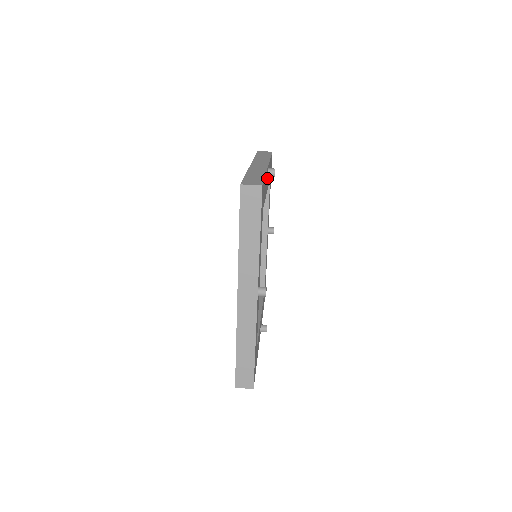
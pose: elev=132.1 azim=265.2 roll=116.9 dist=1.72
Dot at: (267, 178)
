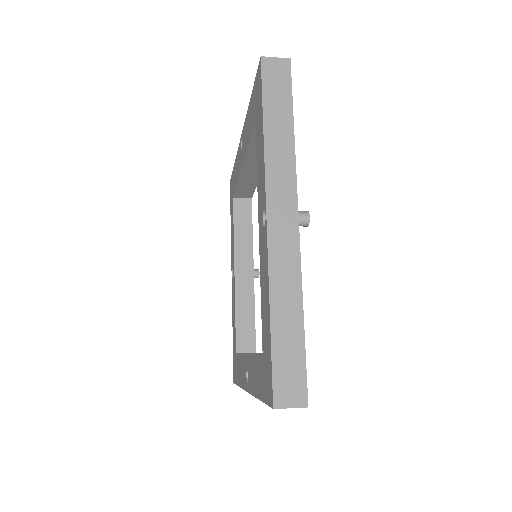
Dot at: occluded
